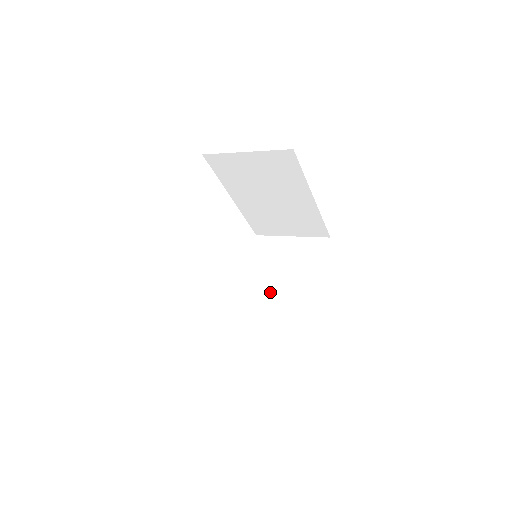
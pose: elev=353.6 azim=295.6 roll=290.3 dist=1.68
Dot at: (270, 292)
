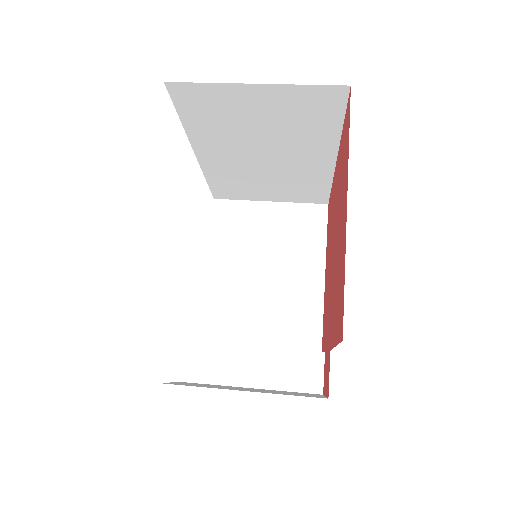
Dot at: (251, 289)
